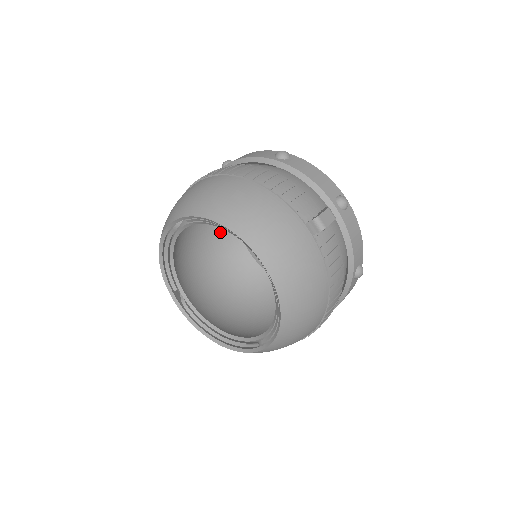
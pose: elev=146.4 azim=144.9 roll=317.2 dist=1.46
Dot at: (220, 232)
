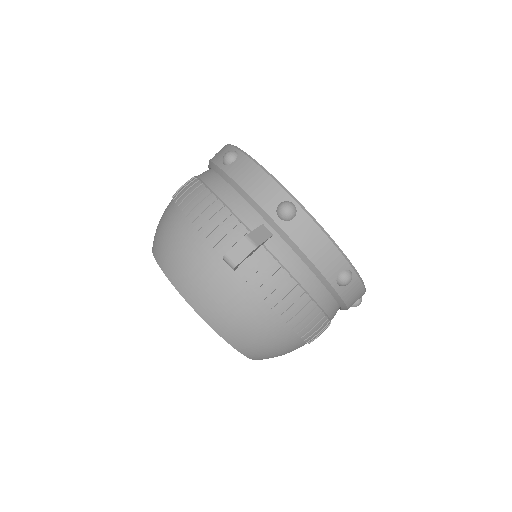
Dot at: occluded
